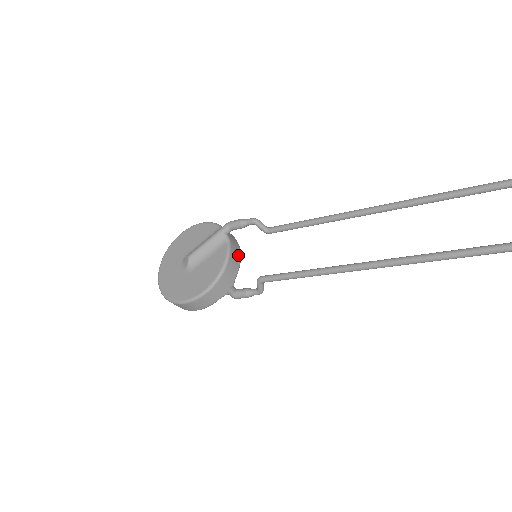
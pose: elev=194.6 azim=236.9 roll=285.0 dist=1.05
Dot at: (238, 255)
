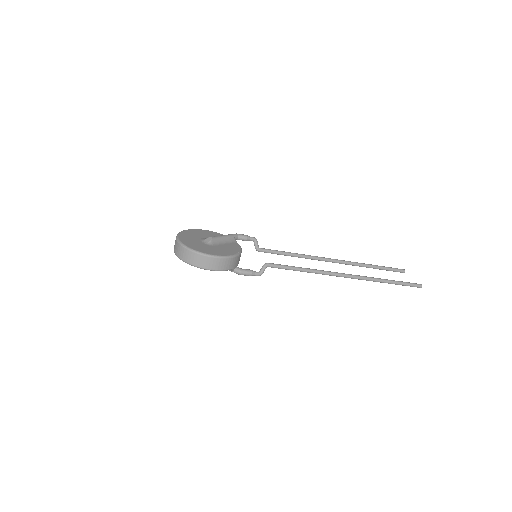
Dot at: occluded
